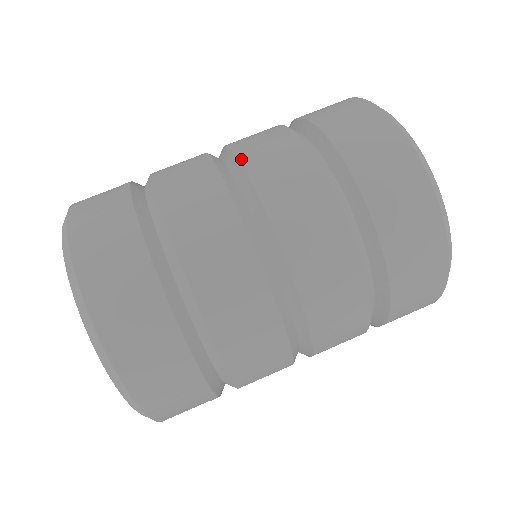
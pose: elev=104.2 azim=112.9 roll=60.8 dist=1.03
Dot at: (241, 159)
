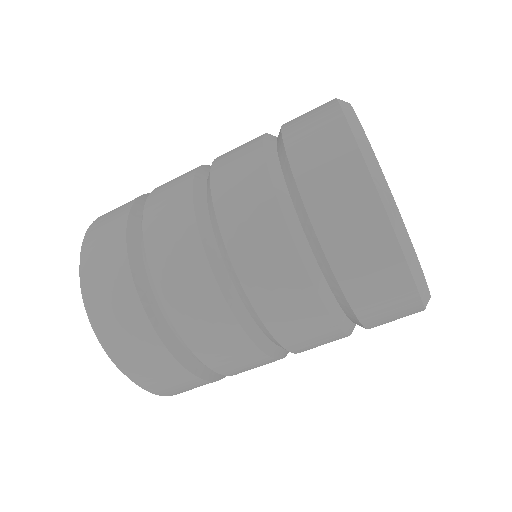
Dot at: (224, 234)
